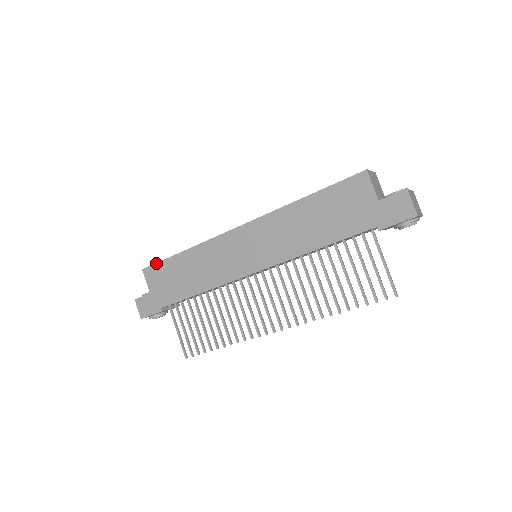
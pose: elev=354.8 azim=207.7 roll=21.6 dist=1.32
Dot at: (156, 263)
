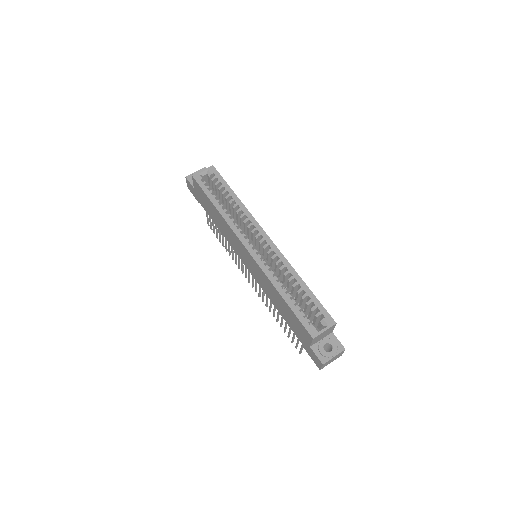
Dot at: (200, 186)
